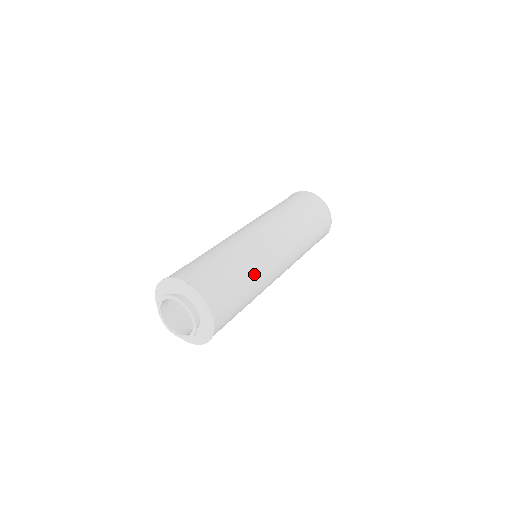
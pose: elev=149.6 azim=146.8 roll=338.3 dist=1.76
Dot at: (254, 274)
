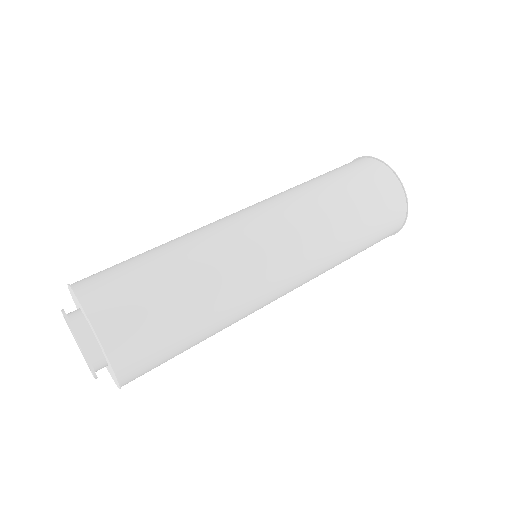
Dot at: (206, 274)
